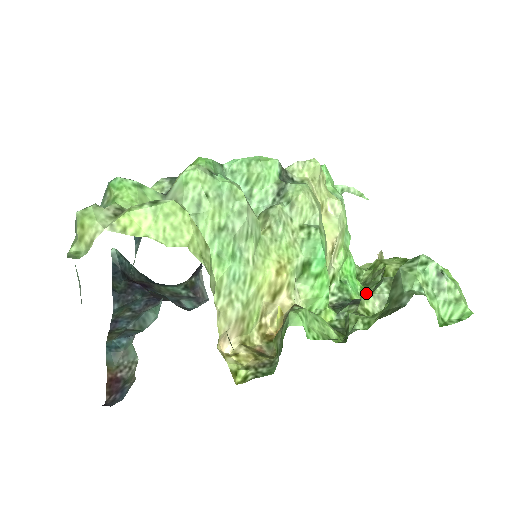
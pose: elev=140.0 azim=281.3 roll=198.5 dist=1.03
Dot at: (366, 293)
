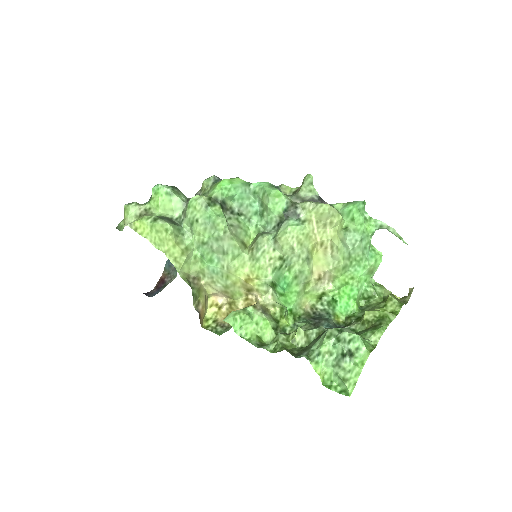
Dot at: (300, 328)
